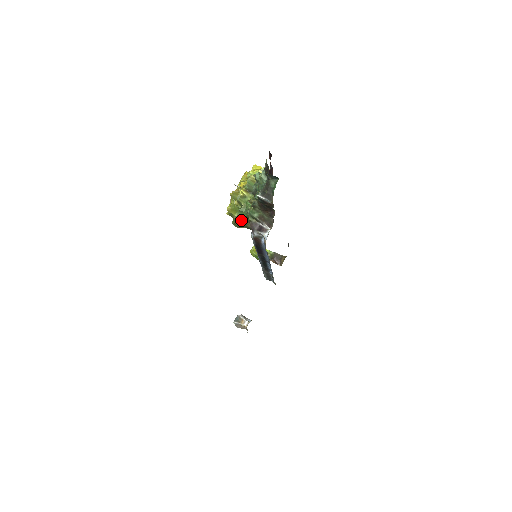
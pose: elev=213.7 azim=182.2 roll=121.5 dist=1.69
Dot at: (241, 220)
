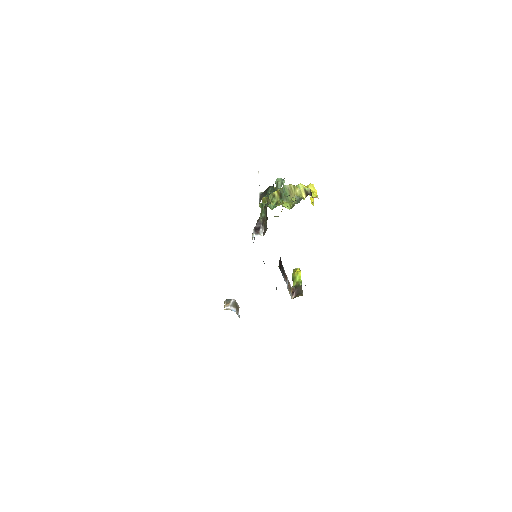
Dot at: occluded
